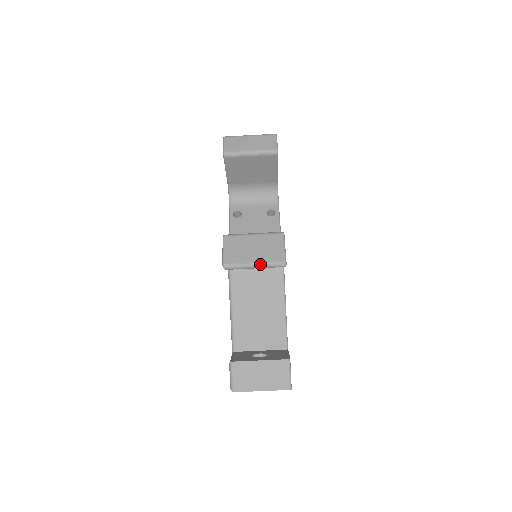
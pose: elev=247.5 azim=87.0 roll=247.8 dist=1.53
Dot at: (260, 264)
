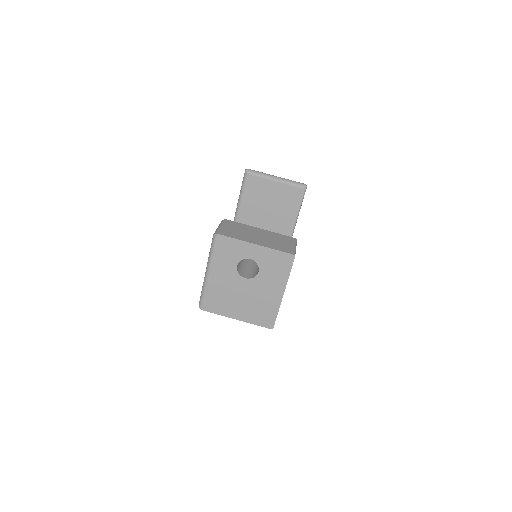
Dot at: (282, 178)
